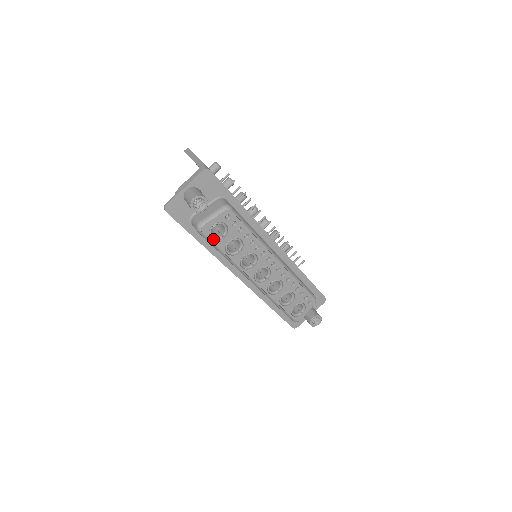
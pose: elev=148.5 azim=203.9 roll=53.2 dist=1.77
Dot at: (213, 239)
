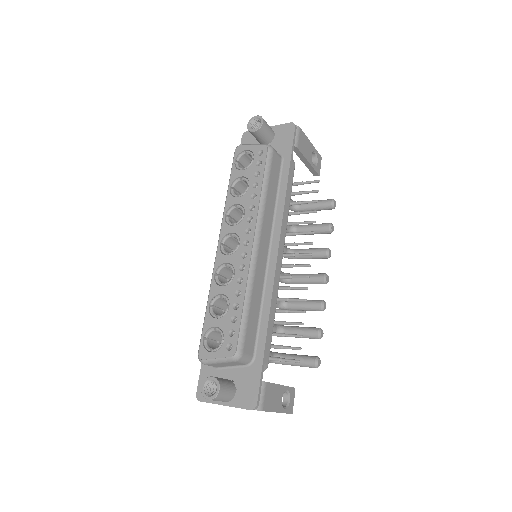
Dot at: (236, 166)
